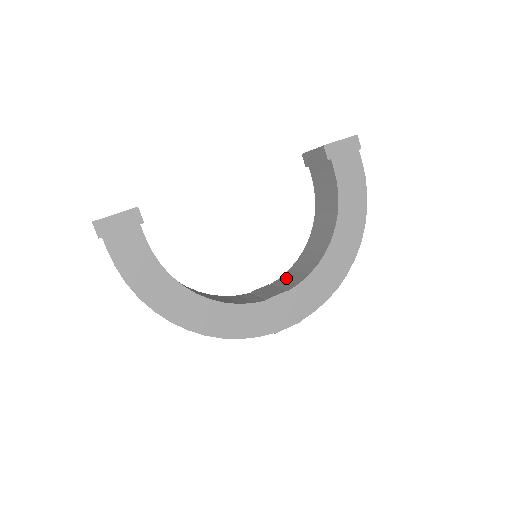
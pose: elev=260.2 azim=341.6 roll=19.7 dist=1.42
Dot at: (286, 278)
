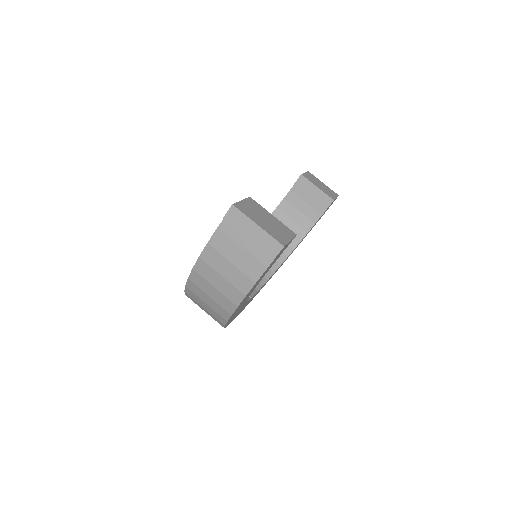
Dot at: occluded
